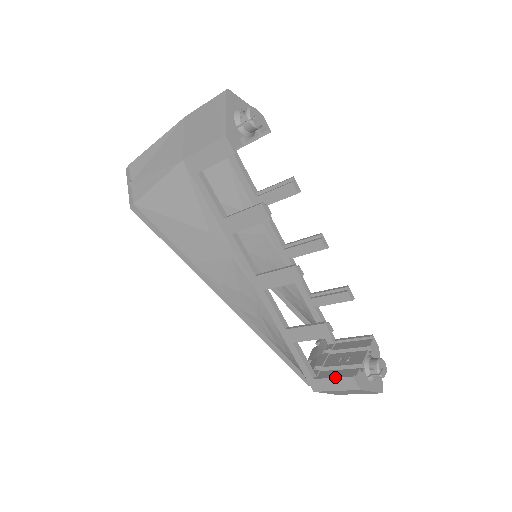
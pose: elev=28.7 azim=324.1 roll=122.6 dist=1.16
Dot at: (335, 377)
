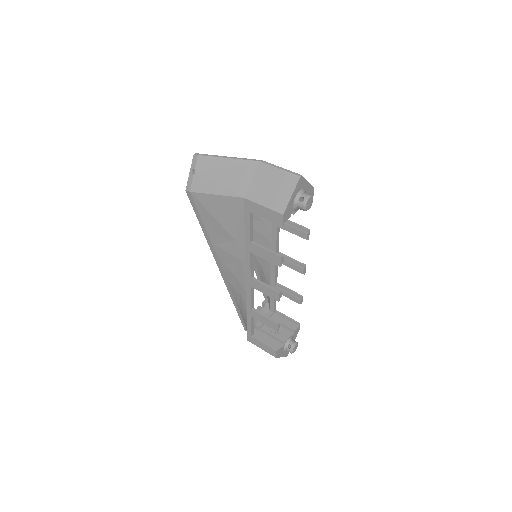
Dot at: (265, 344)
